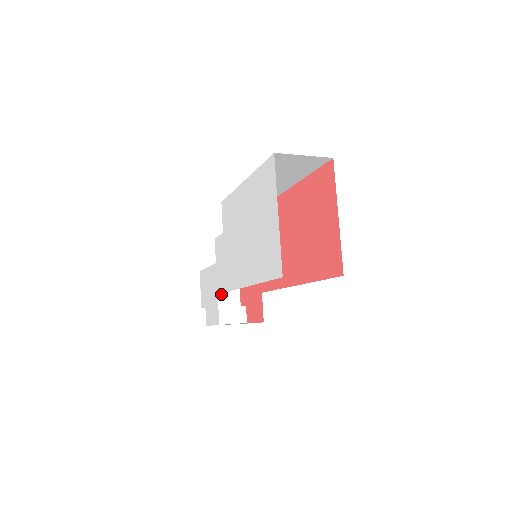
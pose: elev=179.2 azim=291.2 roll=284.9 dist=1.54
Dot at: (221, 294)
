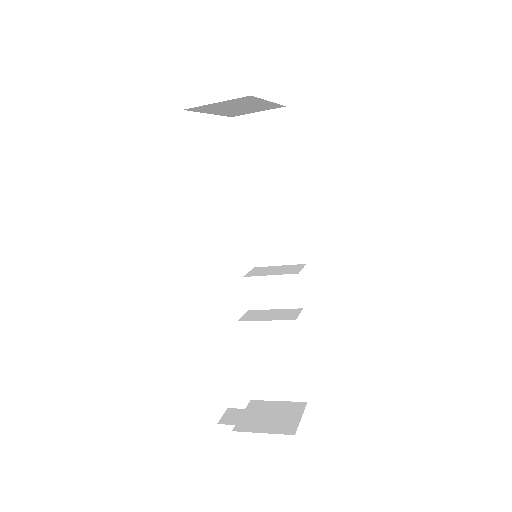
Dot at: occluded
